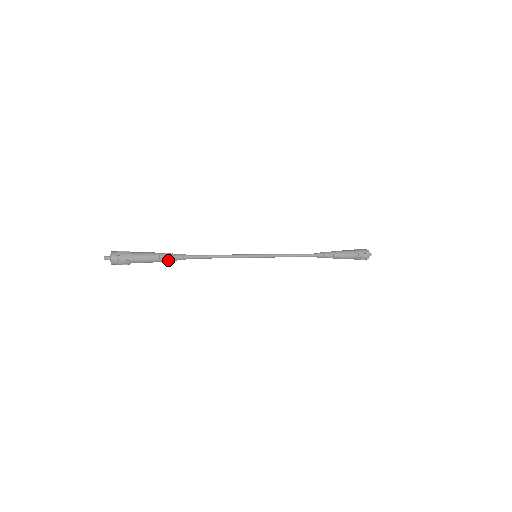
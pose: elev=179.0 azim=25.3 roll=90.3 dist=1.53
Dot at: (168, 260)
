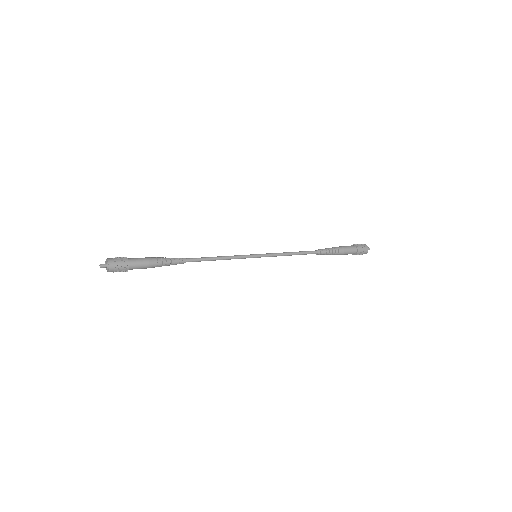
Dot at: (167, 264)
